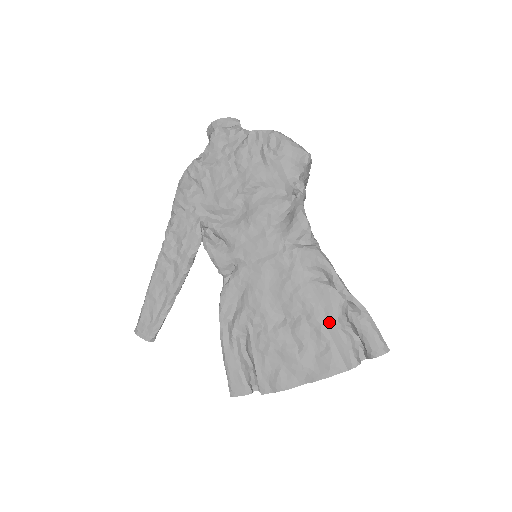
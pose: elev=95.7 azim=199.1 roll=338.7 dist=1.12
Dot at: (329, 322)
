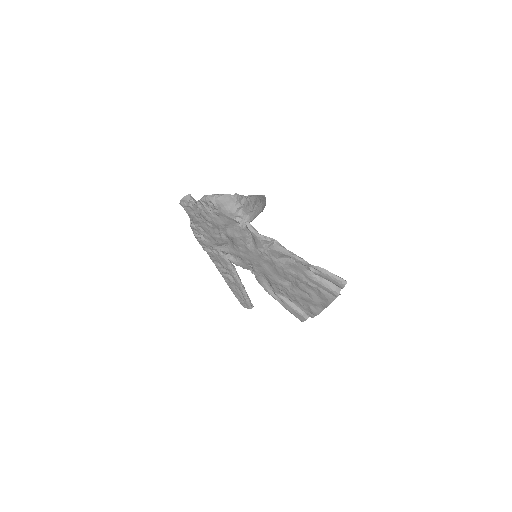
Dot at: (309, 279)
